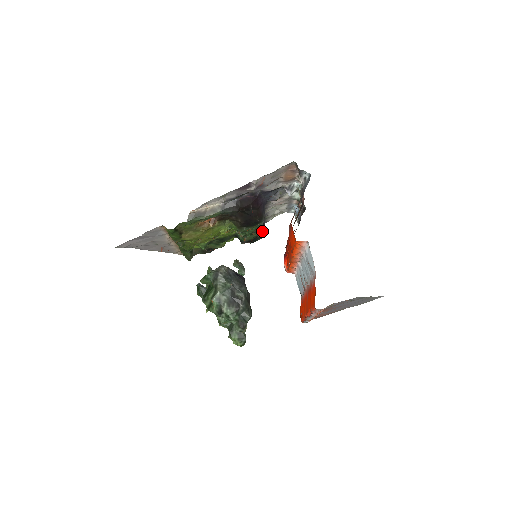
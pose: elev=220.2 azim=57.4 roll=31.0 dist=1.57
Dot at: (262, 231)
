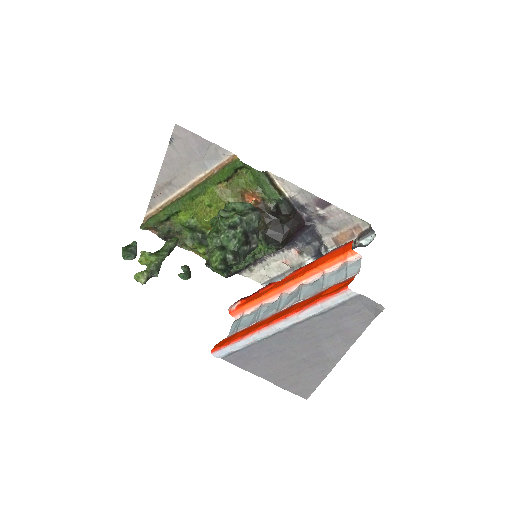
Dot at: (246, 266)
